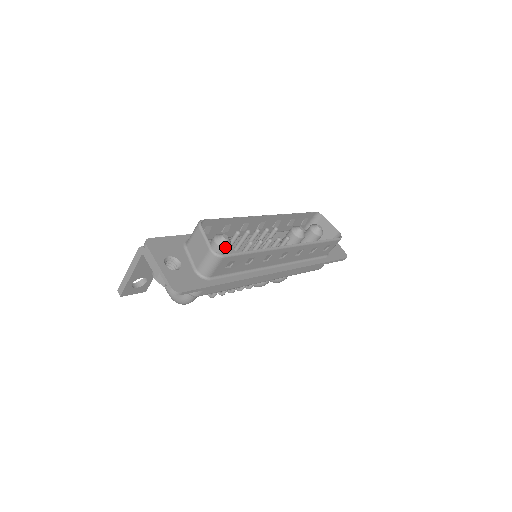
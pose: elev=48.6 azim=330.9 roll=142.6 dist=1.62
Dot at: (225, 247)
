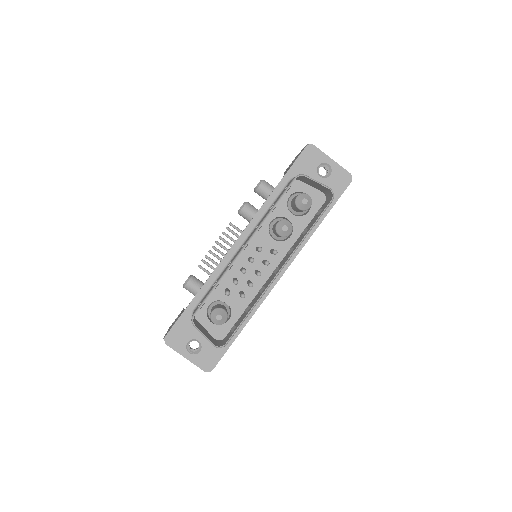
Dot at: occluded
